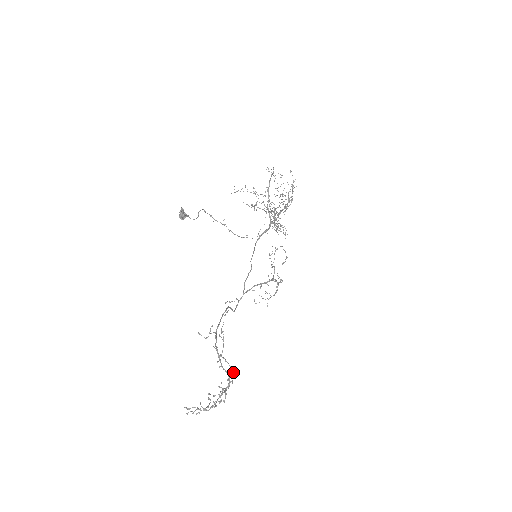
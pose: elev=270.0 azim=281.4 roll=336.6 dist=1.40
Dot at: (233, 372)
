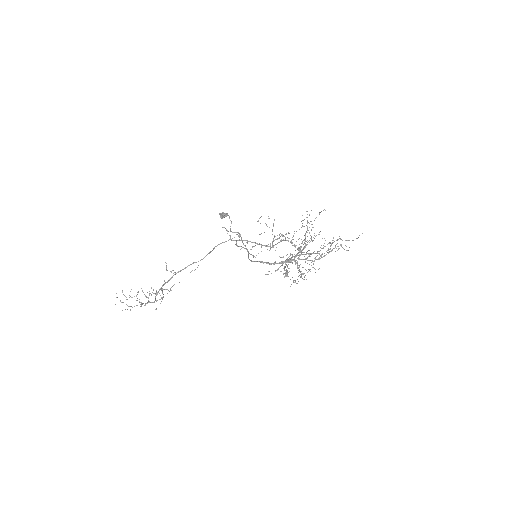
Dot at: occluded
